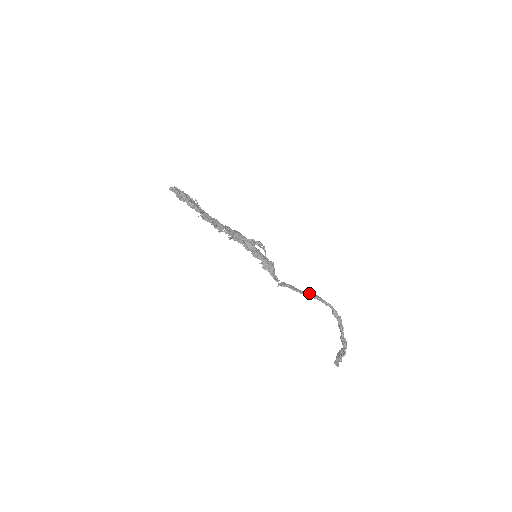
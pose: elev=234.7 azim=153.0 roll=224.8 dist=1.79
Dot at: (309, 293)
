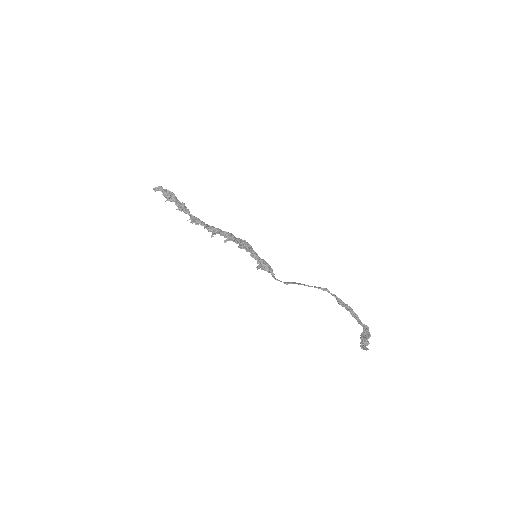
Dot at: (314, 286)
